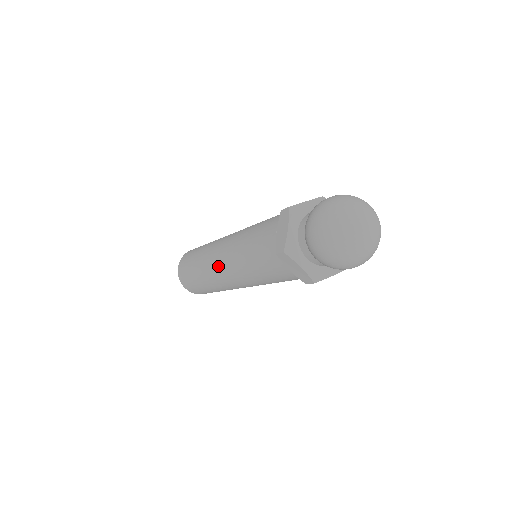
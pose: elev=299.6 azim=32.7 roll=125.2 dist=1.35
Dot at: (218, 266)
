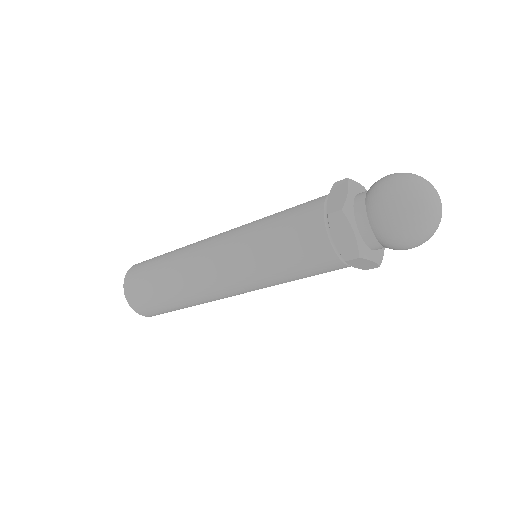
Dot at: (221, 286)
